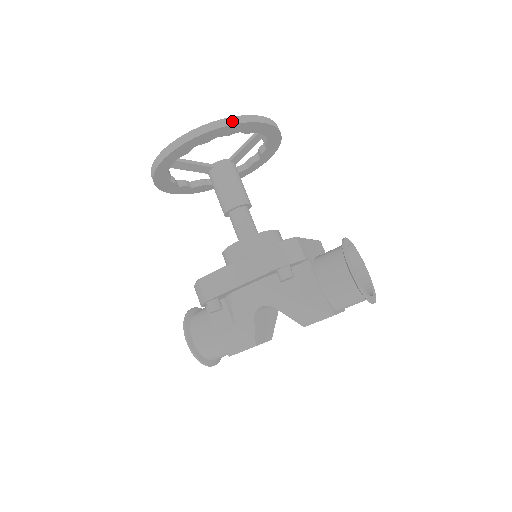
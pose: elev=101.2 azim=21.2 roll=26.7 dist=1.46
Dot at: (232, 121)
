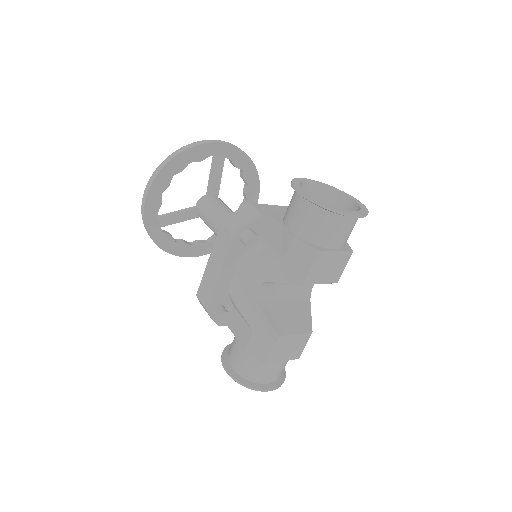
Dot at: (174, 155)
